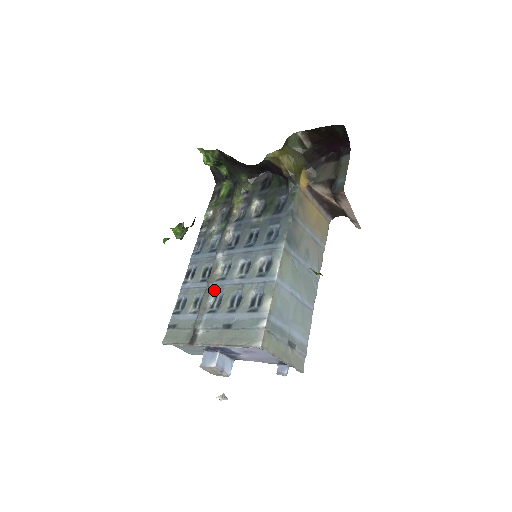
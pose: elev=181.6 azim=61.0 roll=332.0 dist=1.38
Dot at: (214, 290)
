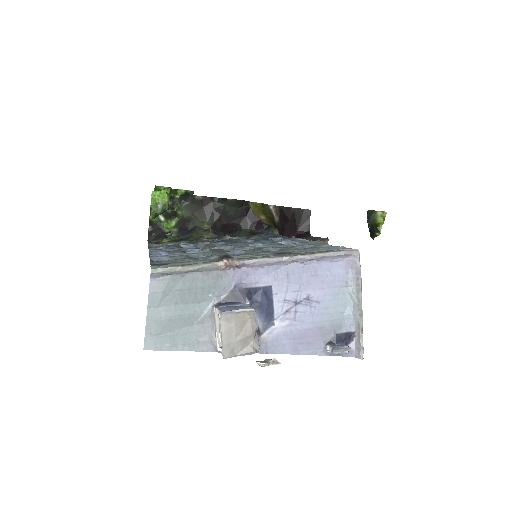
Dot at: occluded
